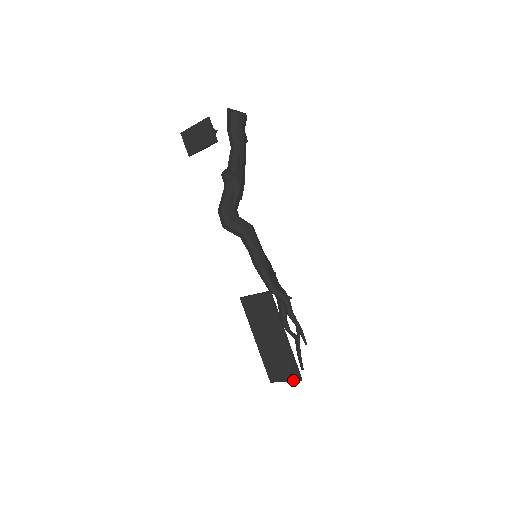
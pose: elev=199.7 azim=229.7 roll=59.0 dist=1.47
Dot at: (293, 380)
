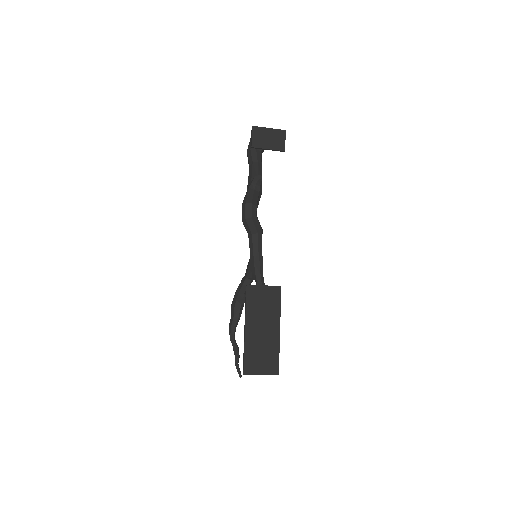
Dot at: (271, 373)
